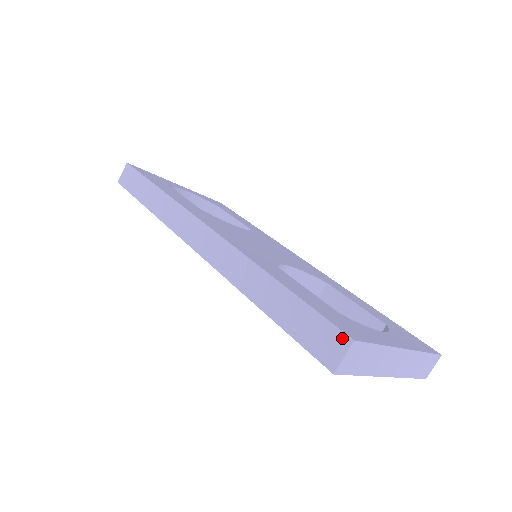
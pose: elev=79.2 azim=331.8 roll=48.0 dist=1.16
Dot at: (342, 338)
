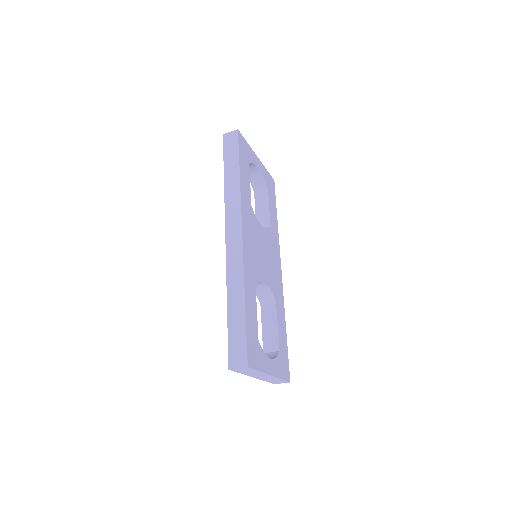
Dot at: (245, 361)
